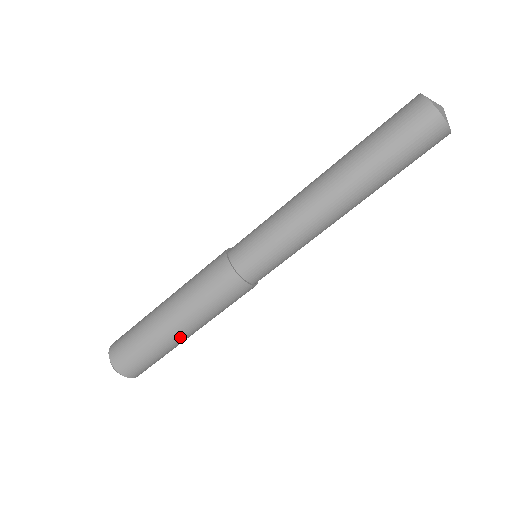
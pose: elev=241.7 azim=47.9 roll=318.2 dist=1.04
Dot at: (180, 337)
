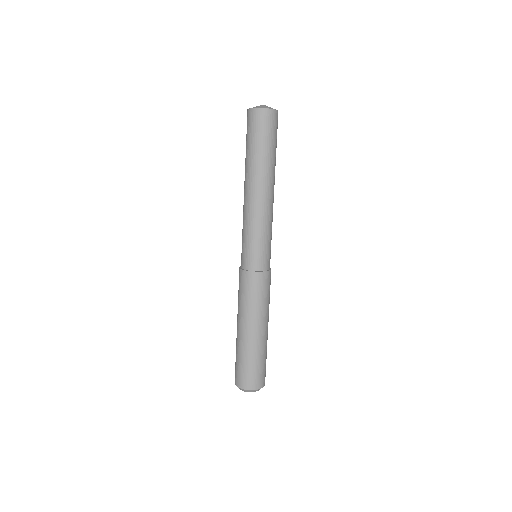
Dot at: (267, 334)
